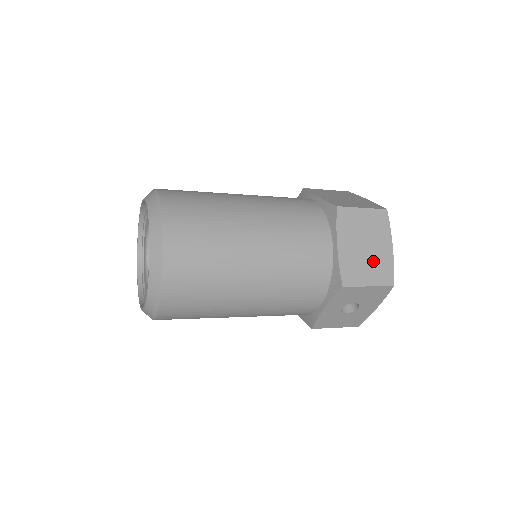
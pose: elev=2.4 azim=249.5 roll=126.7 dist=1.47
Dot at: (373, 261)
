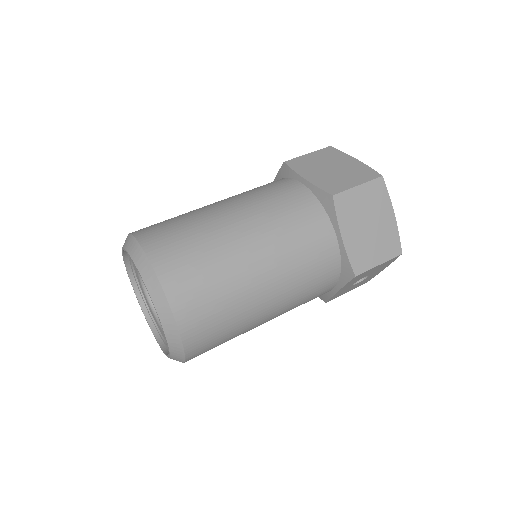
Dot at: (379, 238)
